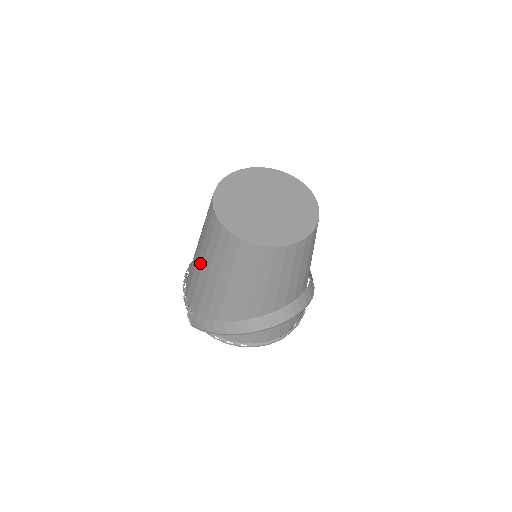
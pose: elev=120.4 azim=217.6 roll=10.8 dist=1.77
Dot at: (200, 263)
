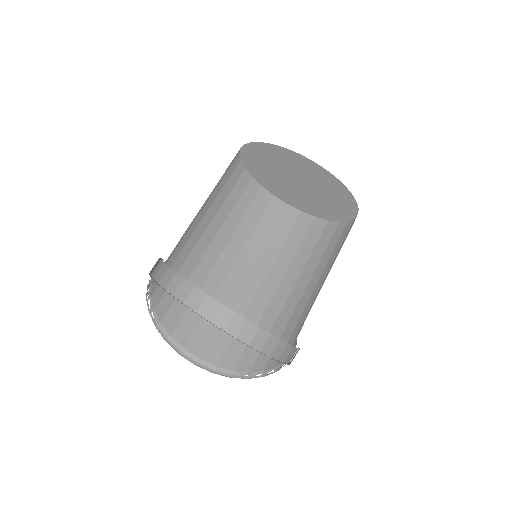
Dot at: occluded
